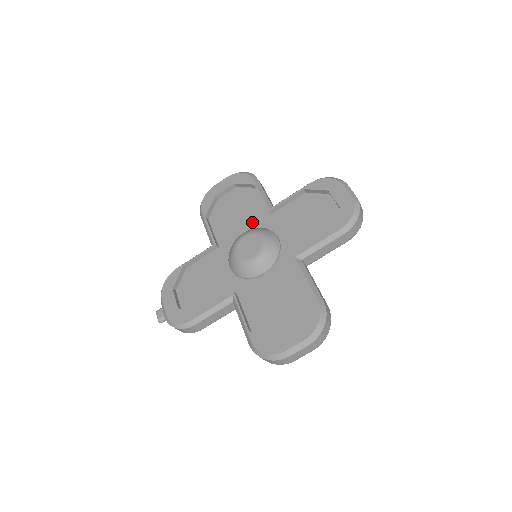
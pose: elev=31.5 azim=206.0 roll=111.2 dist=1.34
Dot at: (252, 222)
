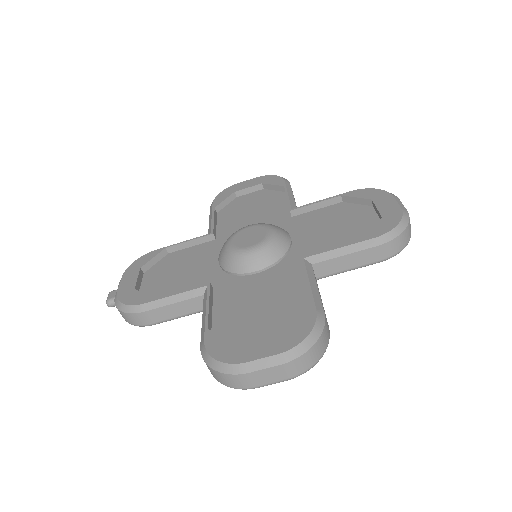
Dot at: (266, 221)
